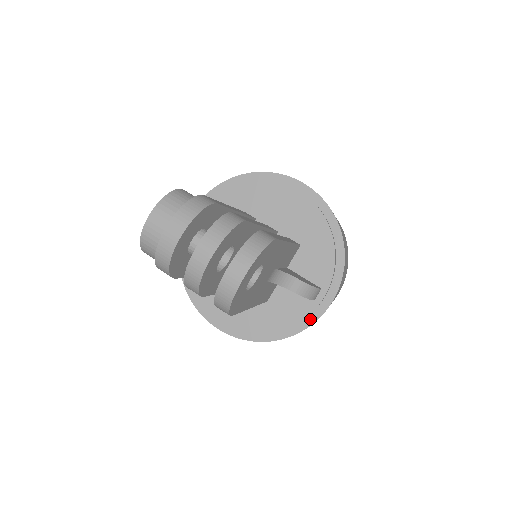
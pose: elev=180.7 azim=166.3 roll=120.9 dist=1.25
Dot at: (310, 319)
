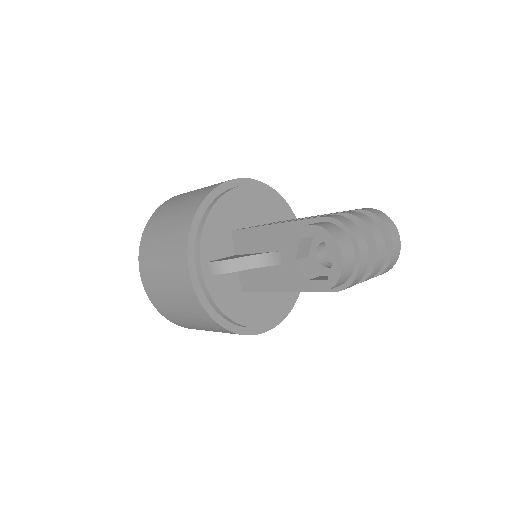
Dot at: occluded
